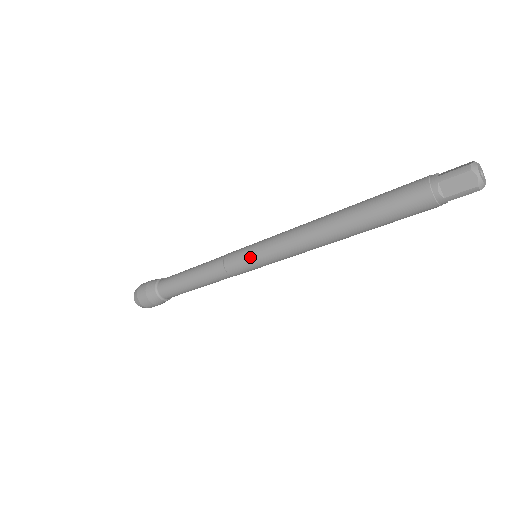
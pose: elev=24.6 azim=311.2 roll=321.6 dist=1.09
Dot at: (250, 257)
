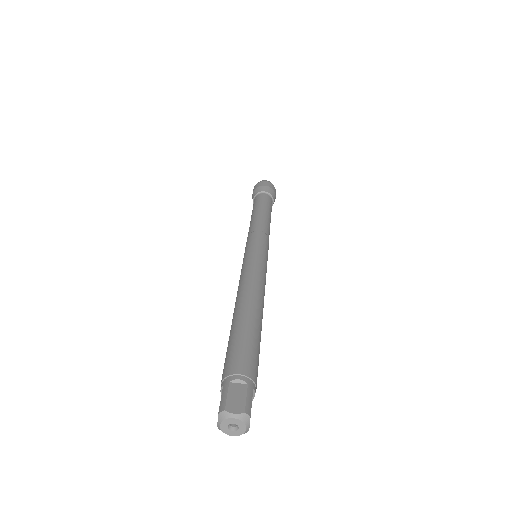
Dot at: (244, 254)
